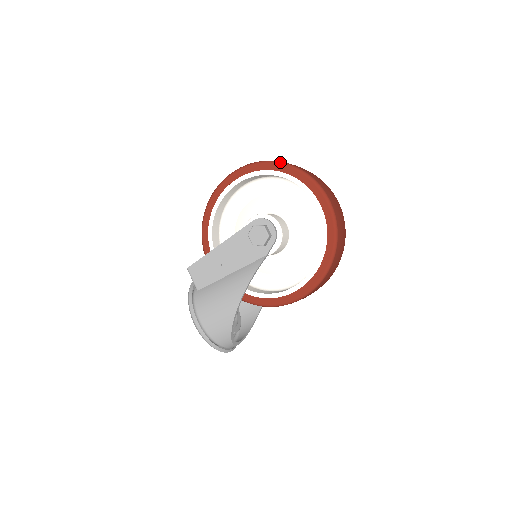
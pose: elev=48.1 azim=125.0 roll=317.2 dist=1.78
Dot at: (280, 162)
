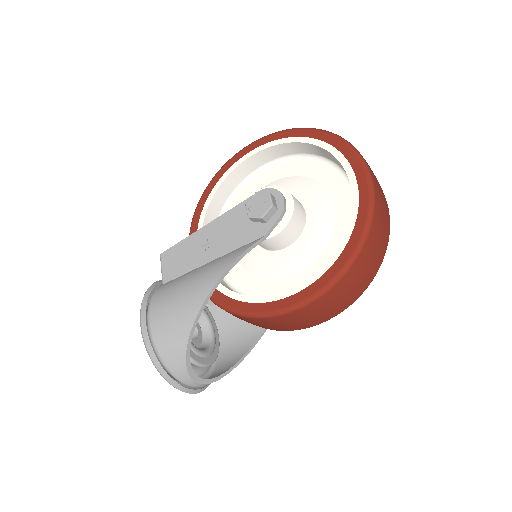
Dot at: occluded
